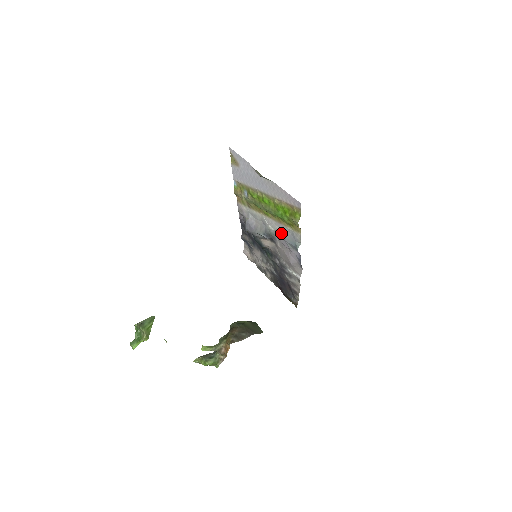
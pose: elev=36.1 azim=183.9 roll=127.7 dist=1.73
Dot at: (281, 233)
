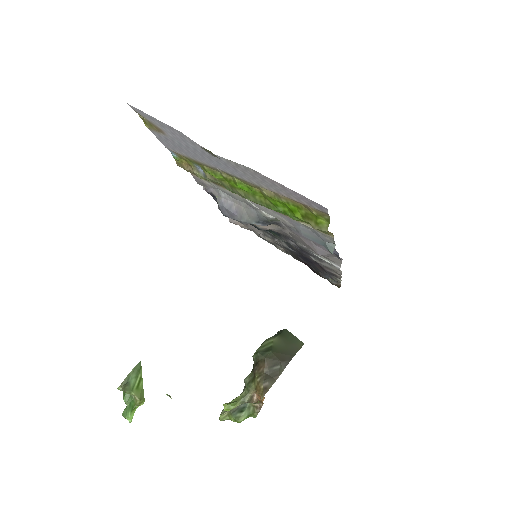
Dot at: (289, 224)
